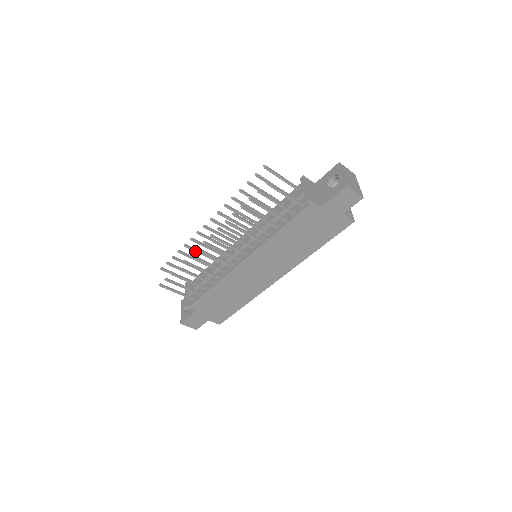
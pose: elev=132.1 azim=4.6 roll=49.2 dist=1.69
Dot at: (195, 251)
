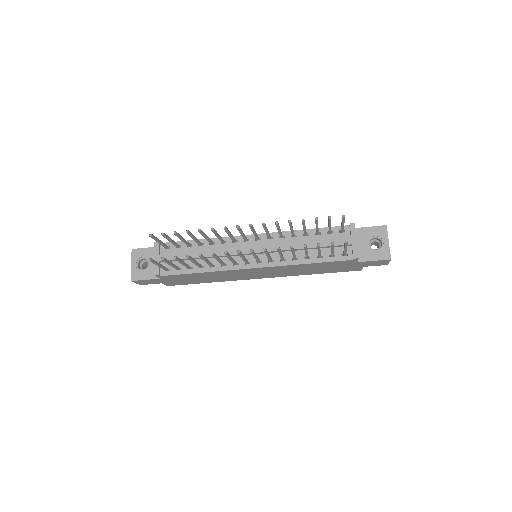
Dot at: (203, 235)
